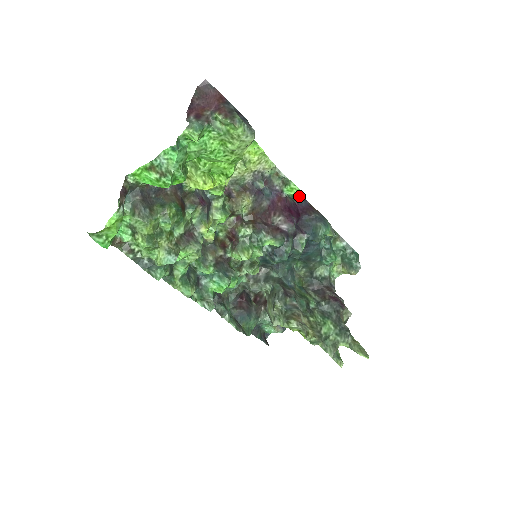
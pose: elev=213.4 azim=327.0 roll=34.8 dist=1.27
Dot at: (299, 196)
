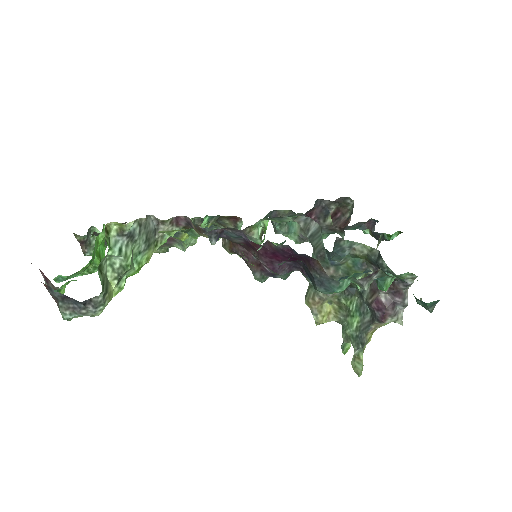
Dot at: occluded
